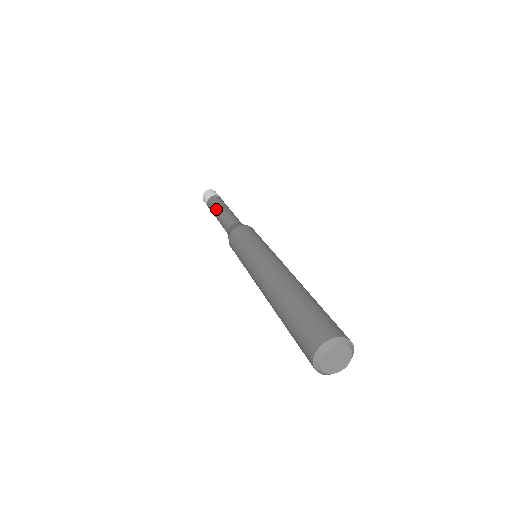
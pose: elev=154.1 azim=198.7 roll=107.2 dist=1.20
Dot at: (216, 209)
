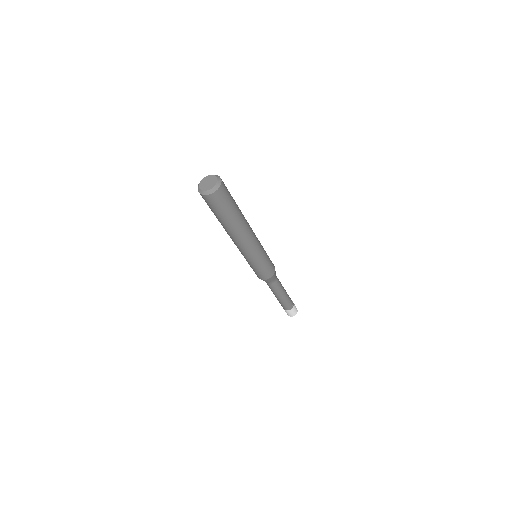
Dot at: occluded
